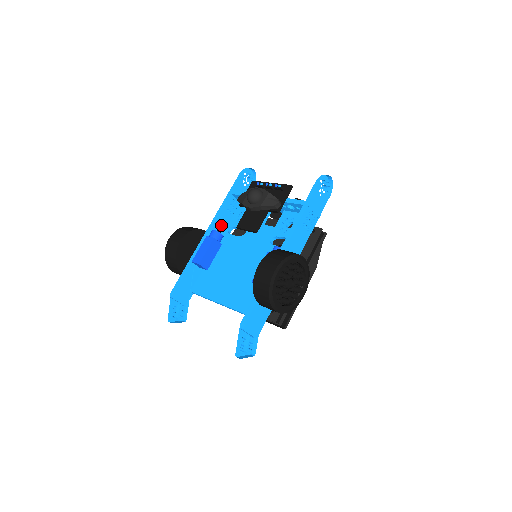
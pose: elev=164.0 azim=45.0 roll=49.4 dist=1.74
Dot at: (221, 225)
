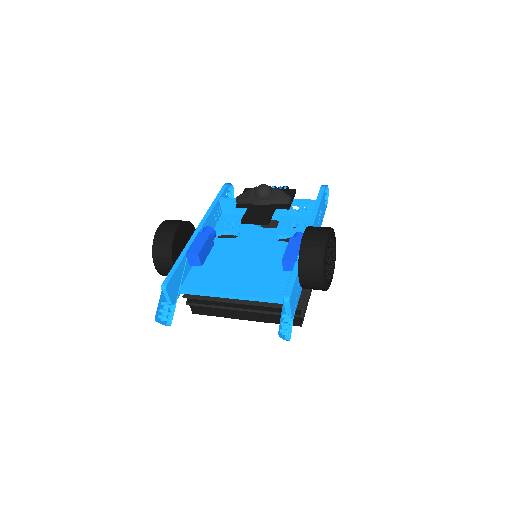
Dot at: occluded
